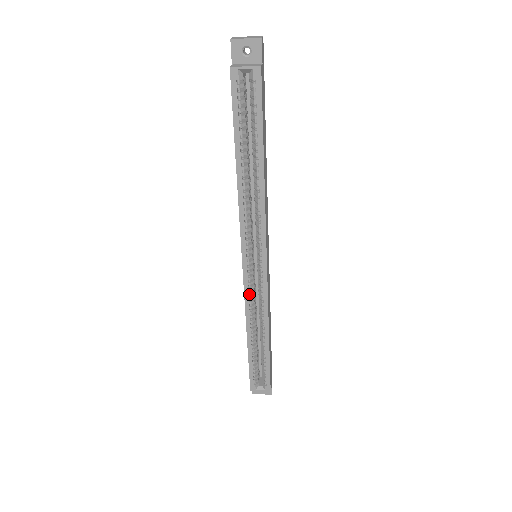
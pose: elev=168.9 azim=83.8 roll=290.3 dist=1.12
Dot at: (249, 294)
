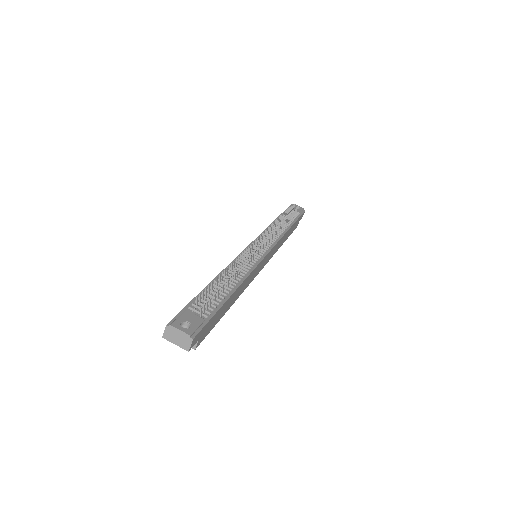
Dot at: occluded
